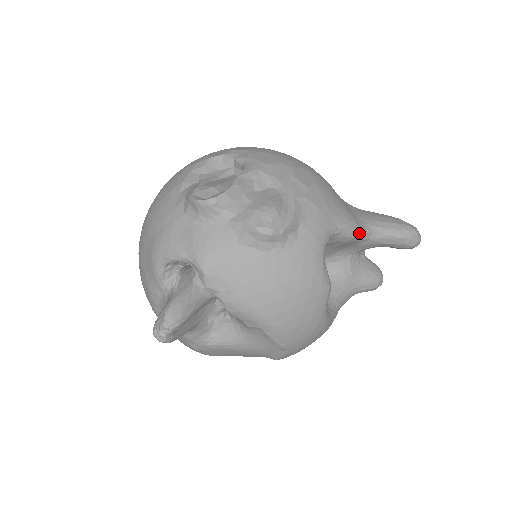
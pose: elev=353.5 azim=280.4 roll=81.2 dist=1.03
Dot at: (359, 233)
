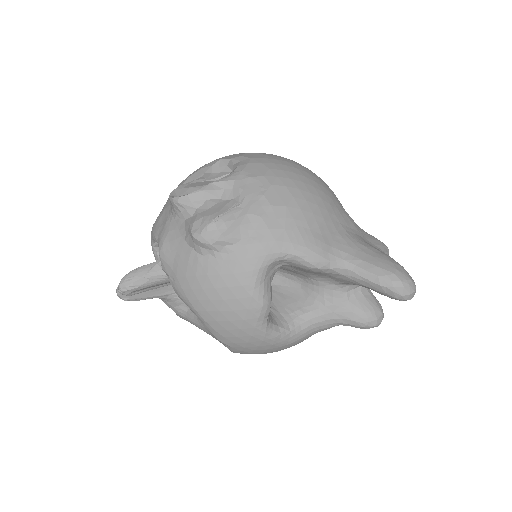
Dot at: (322, 265)
